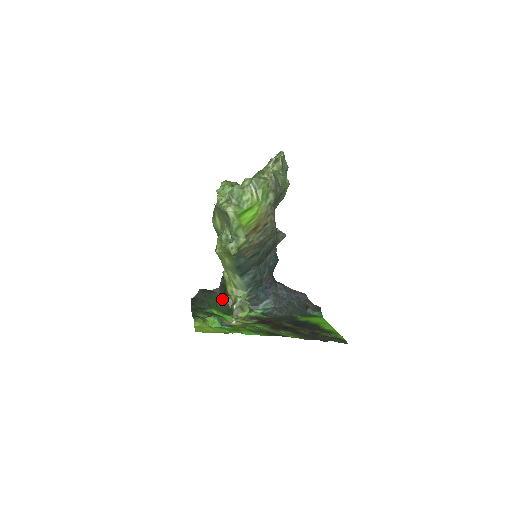
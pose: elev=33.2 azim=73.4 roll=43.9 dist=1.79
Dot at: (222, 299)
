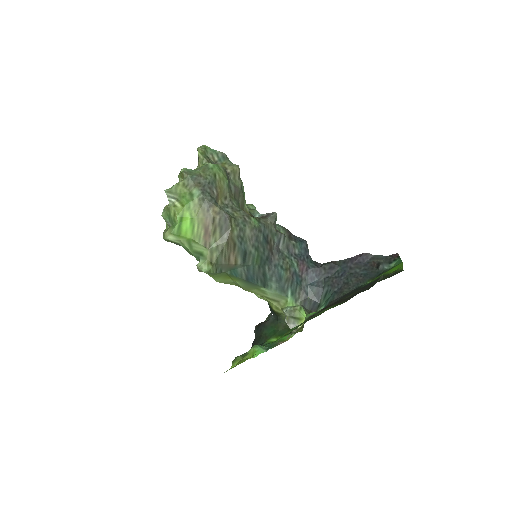
Dot at: (277, 322)
